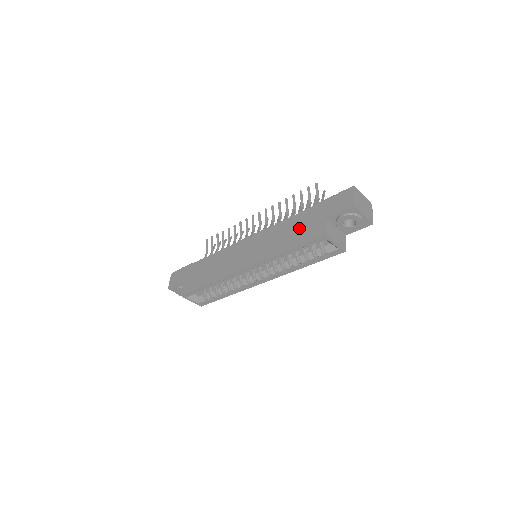
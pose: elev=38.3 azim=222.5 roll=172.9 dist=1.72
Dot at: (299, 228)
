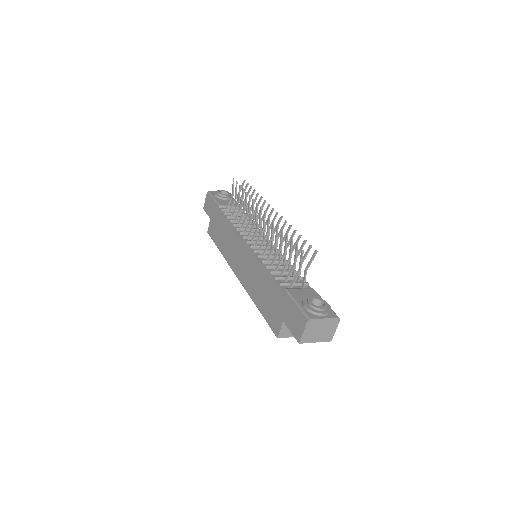
Dot at: (269, 299)
